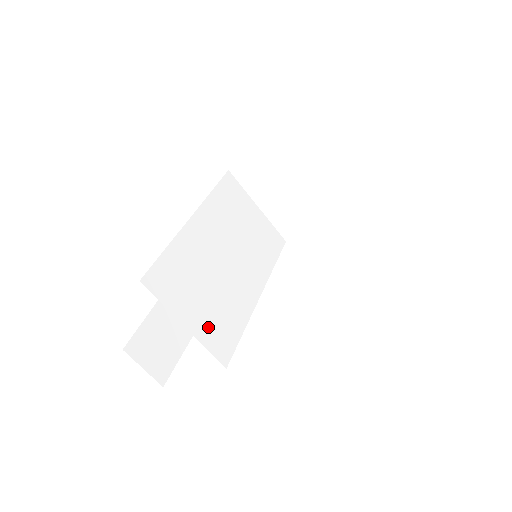
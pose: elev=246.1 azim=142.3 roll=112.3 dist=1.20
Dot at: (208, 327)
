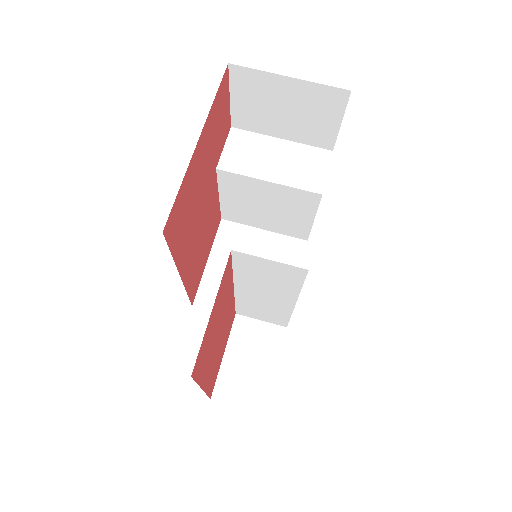
Dot at: (259, 267)
